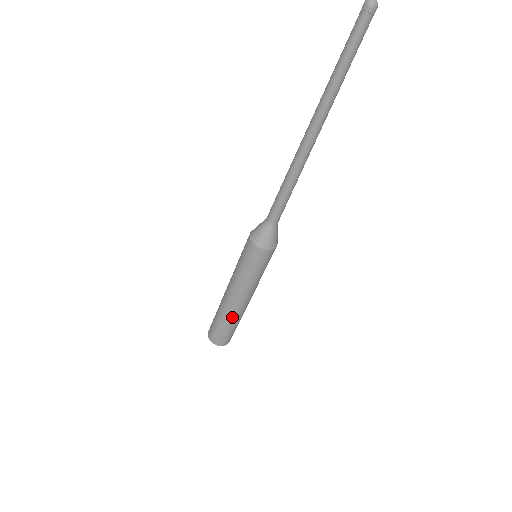
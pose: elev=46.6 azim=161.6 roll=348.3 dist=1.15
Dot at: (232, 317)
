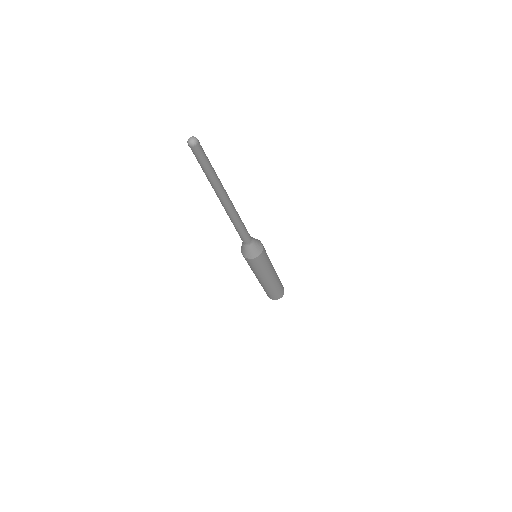
Dot at: (270, 287)
